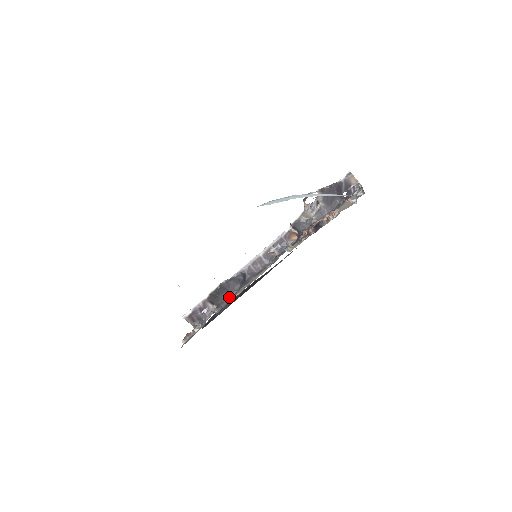
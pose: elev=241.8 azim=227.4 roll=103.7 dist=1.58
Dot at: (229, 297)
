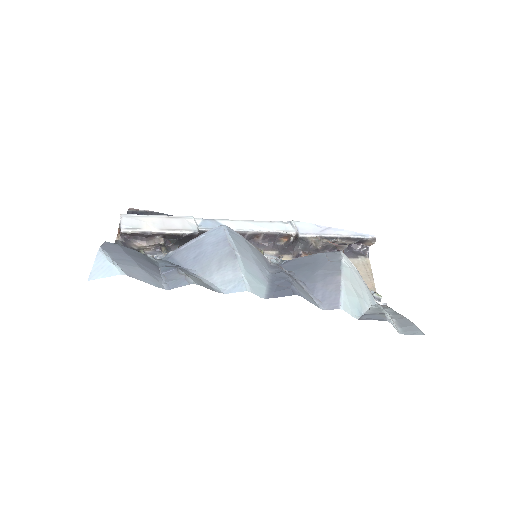
Dot at: occluded
